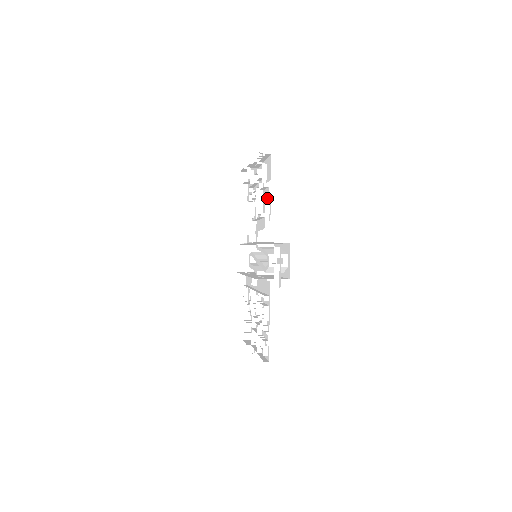
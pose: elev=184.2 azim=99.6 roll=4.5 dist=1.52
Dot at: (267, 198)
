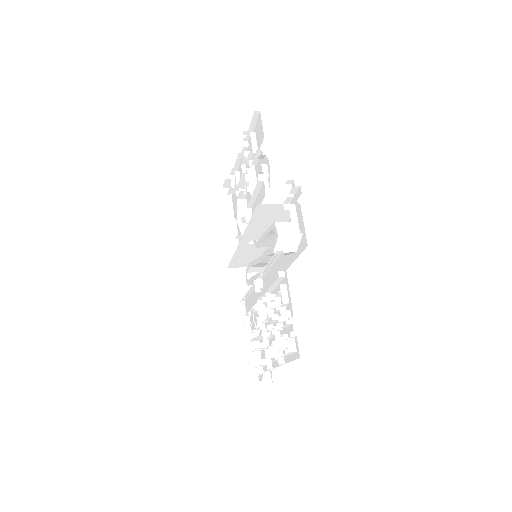
Dot at: occluded
